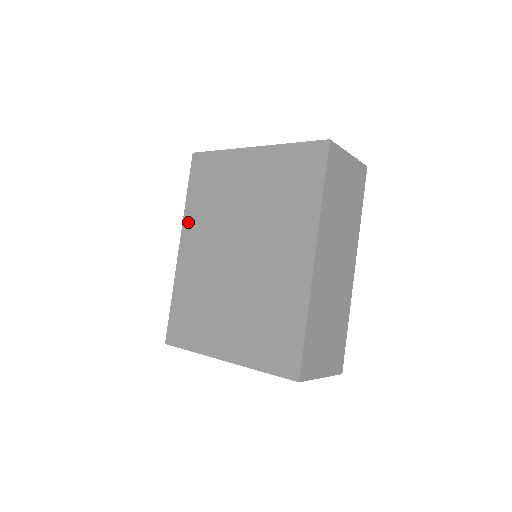
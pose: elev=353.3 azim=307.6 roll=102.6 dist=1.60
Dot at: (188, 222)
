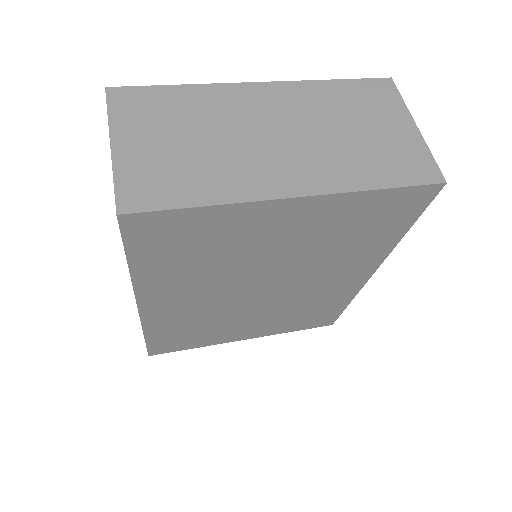
Dot at: (148, 288)
